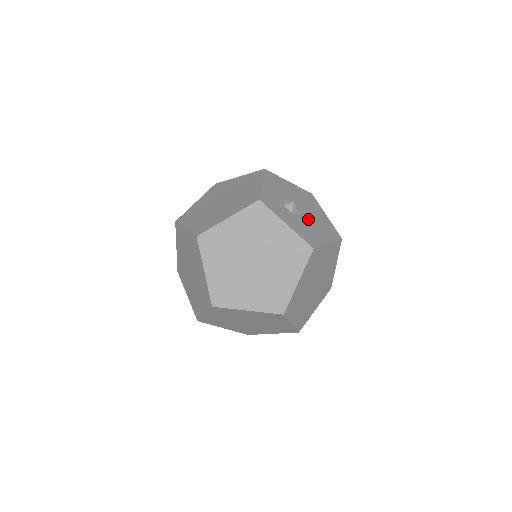
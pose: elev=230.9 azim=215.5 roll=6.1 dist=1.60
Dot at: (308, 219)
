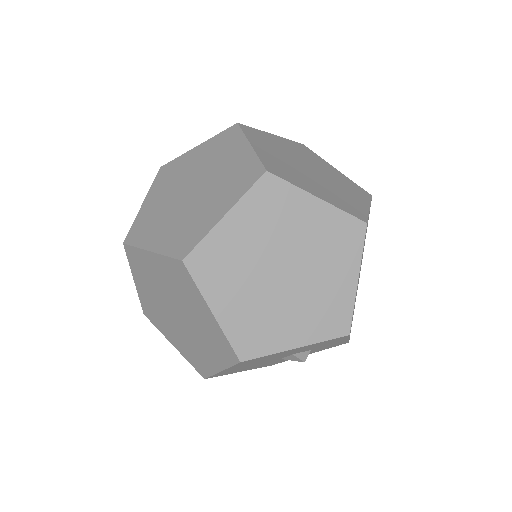
Dot at: occluded
